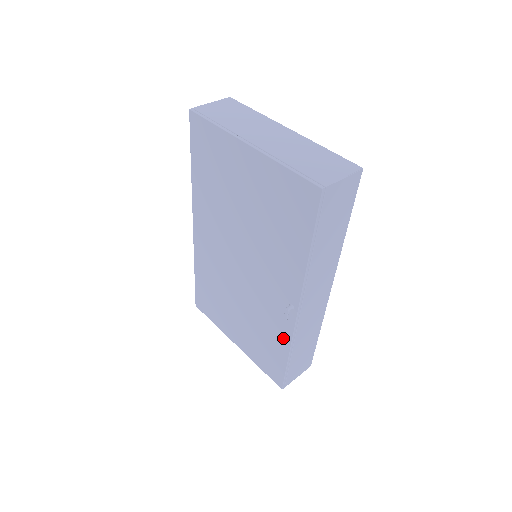
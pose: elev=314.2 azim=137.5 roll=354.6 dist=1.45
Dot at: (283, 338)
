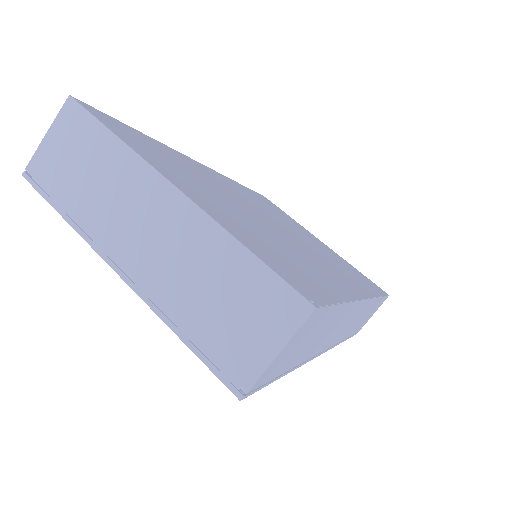
Dot at: occluded
